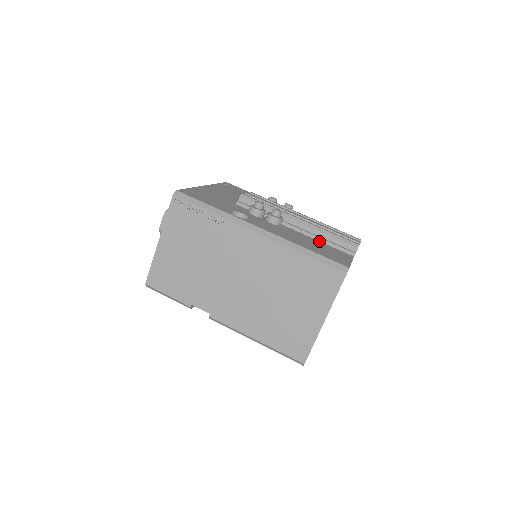
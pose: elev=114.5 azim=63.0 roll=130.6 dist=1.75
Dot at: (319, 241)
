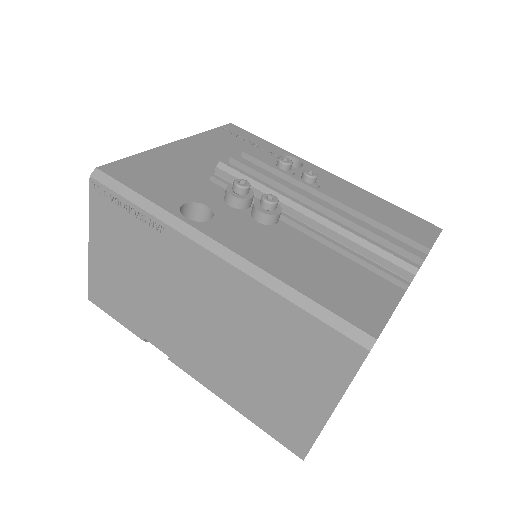
Dot at: (343, 256)
